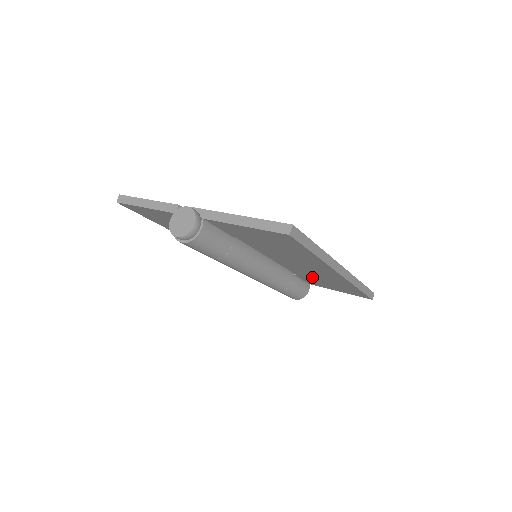
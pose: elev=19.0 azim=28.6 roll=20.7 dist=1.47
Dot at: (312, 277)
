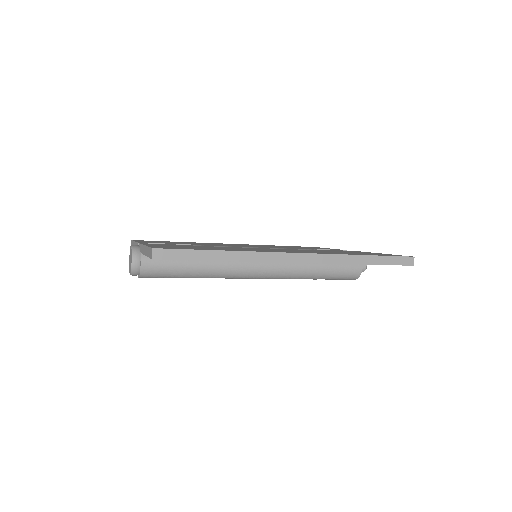
Dot at: occluded
